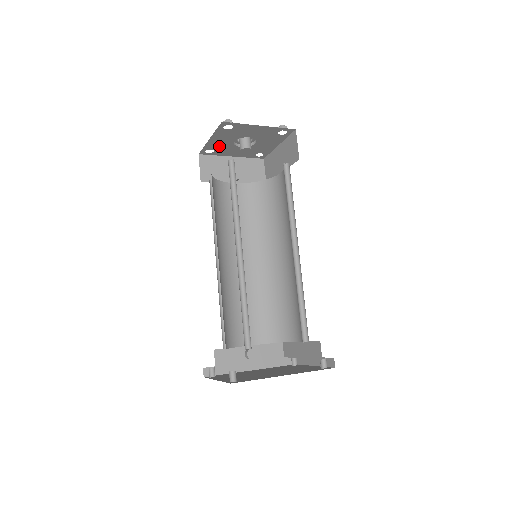
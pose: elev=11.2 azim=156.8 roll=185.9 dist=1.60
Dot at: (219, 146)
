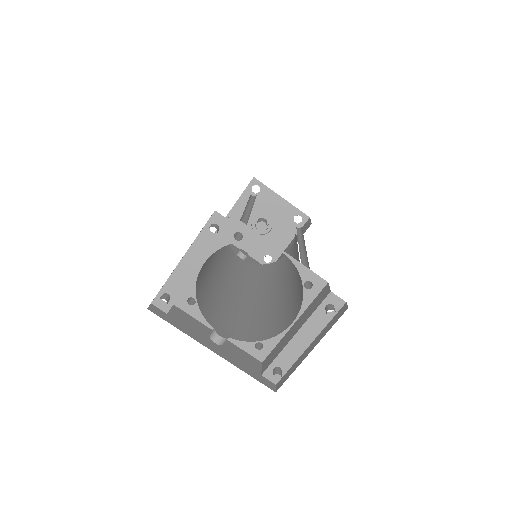
Dot at: occluded
